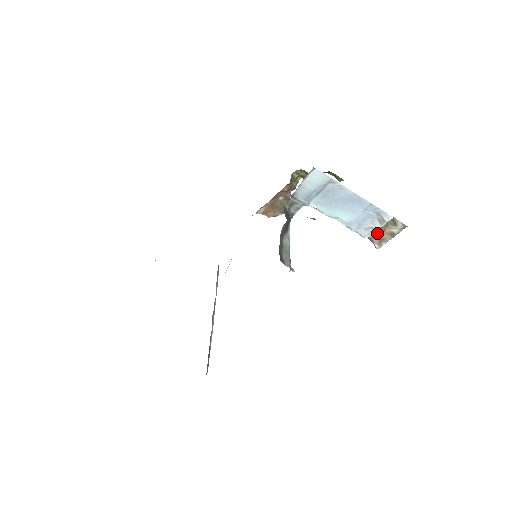
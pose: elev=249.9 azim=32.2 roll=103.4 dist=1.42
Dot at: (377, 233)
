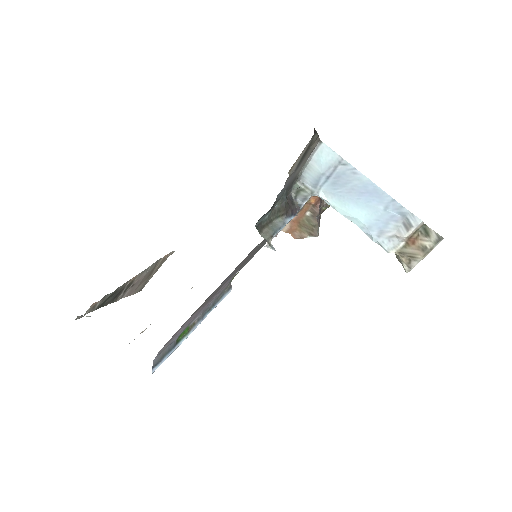
Dot at: (405, 247)
